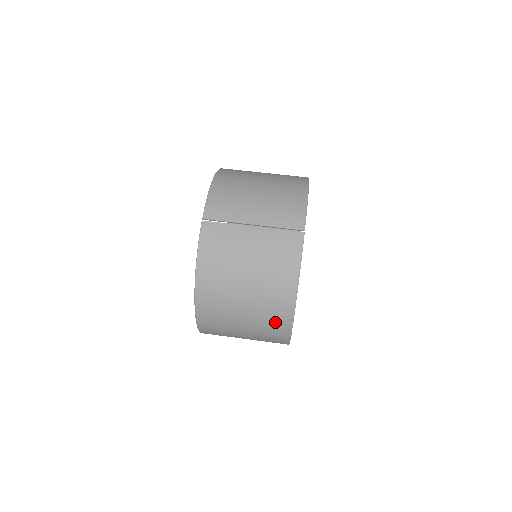
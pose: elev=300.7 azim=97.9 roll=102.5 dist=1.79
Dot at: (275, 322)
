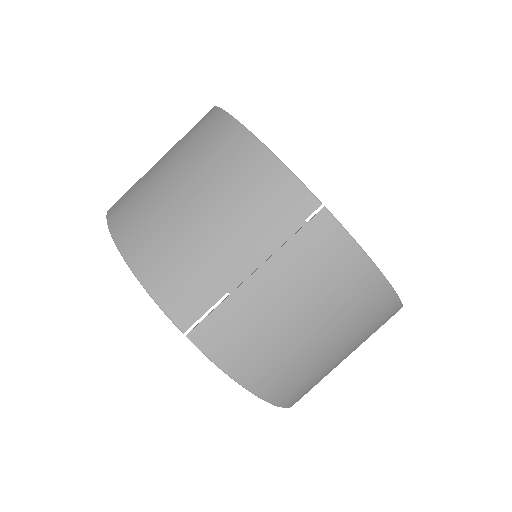
Dot at: (380, 323)
